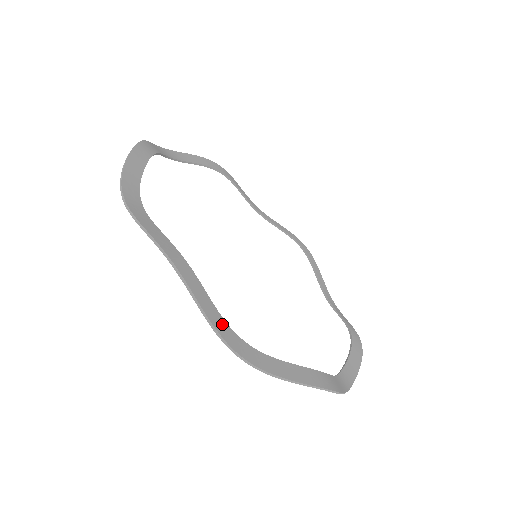
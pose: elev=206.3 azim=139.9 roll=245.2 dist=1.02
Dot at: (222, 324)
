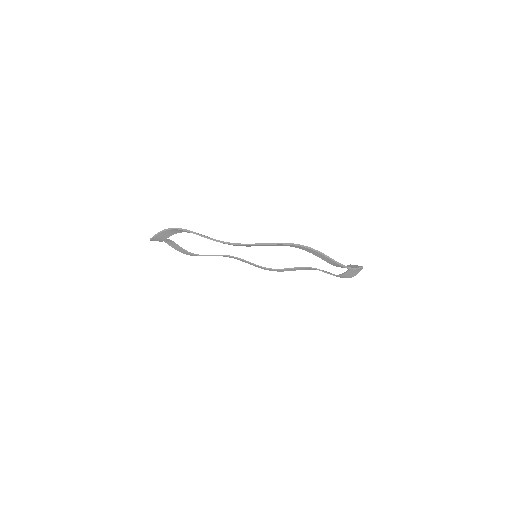
Dot at: occluded
